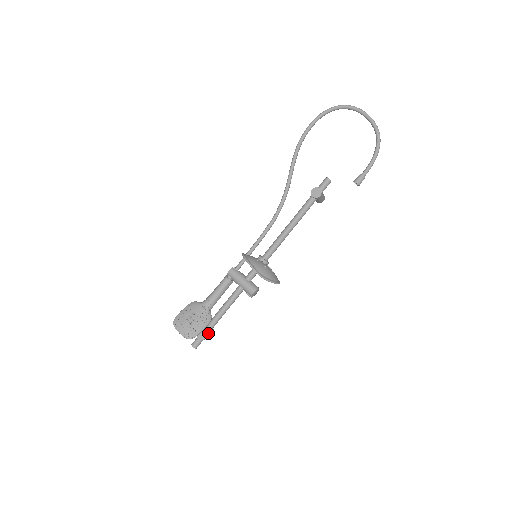
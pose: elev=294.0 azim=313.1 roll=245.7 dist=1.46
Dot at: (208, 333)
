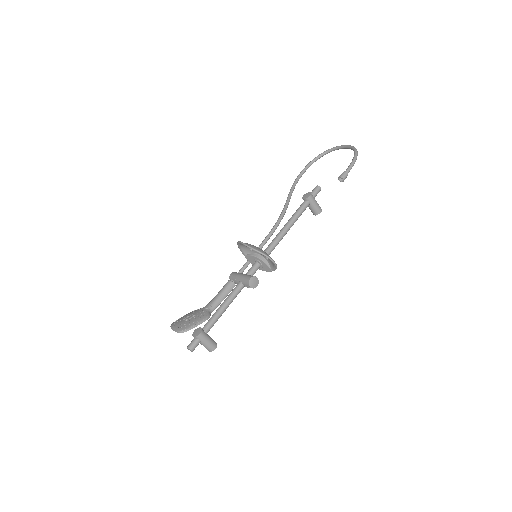
Dot at: (205, 333)
